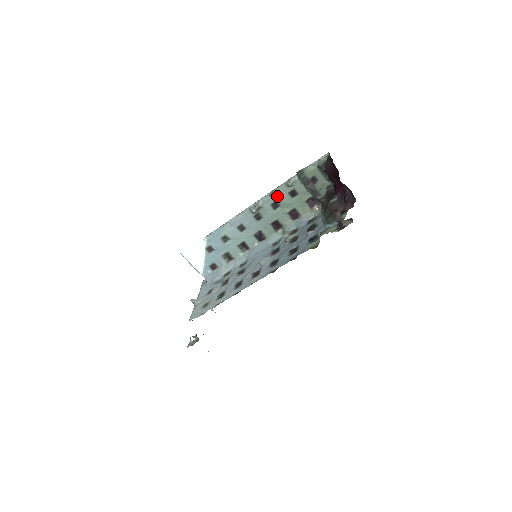
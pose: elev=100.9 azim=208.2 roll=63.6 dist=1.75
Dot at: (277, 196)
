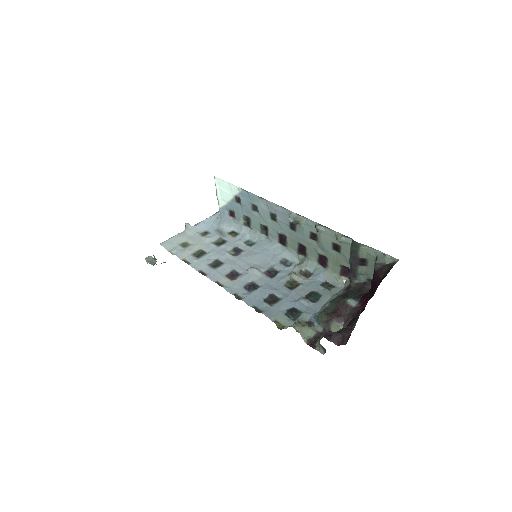
Dot at: (321, 233)
